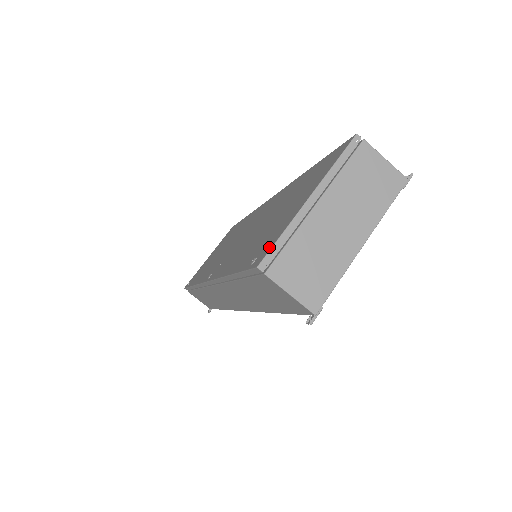
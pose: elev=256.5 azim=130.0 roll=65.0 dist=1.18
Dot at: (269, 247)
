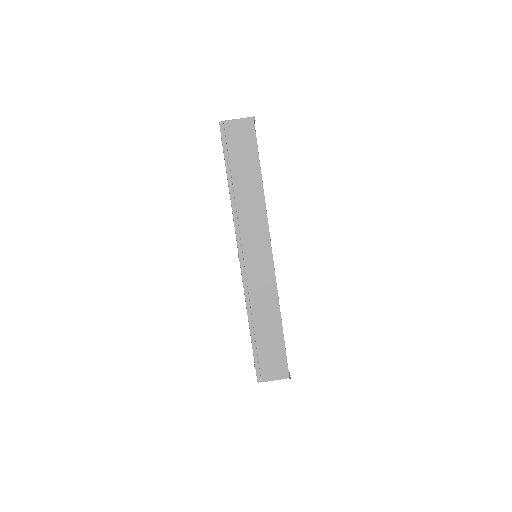
Dot at: occluded
